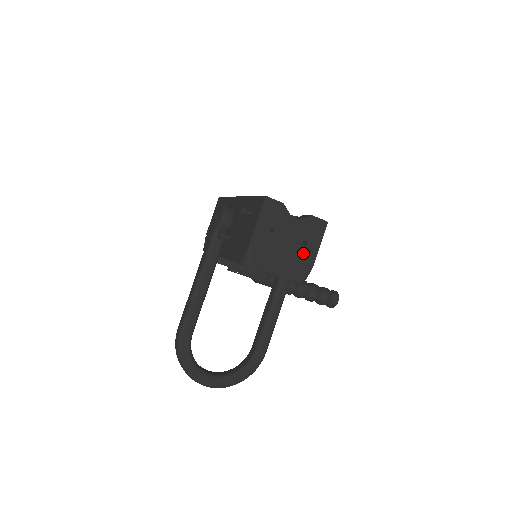
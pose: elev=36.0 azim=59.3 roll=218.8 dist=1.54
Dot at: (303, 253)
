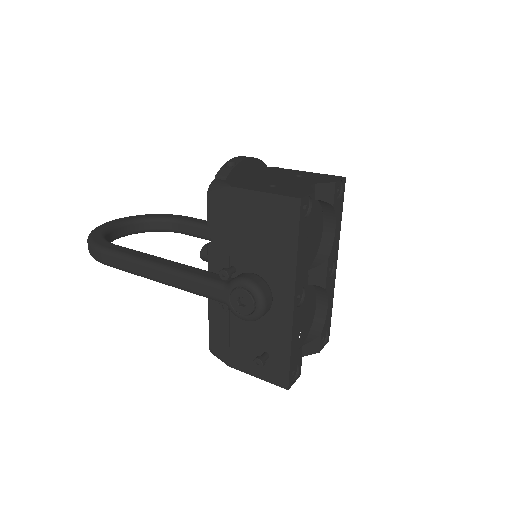
Dot at: occluded
